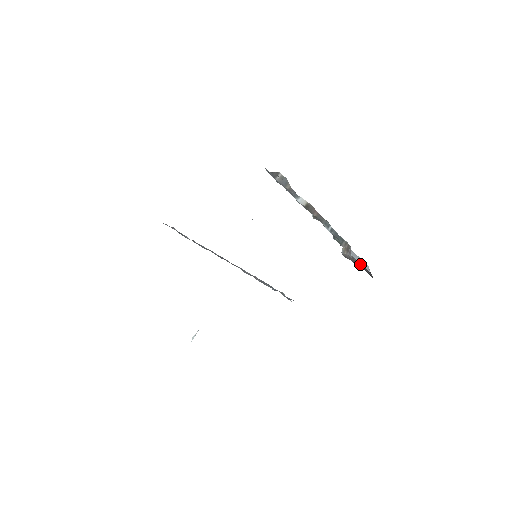
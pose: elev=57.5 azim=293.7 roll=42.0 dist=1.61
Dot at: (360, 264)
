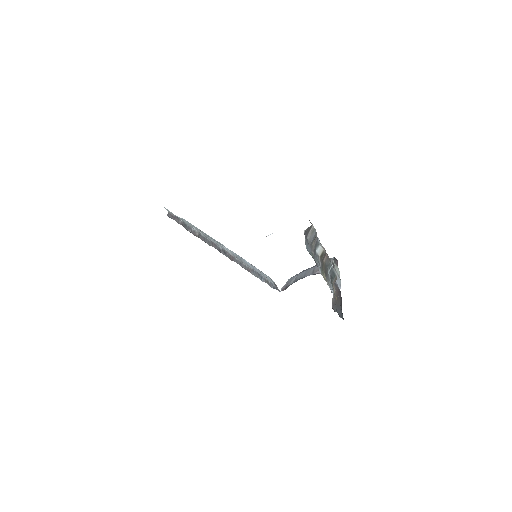
Dot at: (337, 291)
